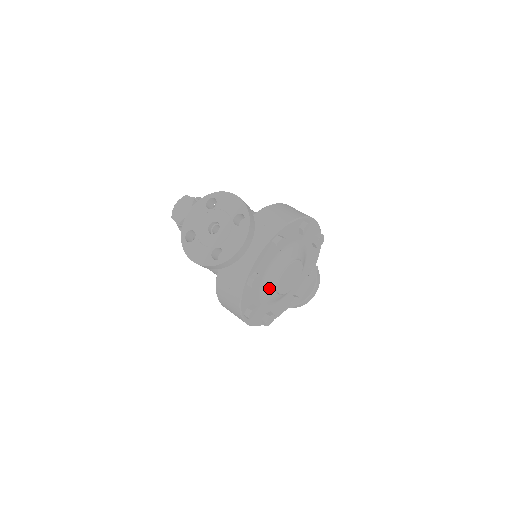
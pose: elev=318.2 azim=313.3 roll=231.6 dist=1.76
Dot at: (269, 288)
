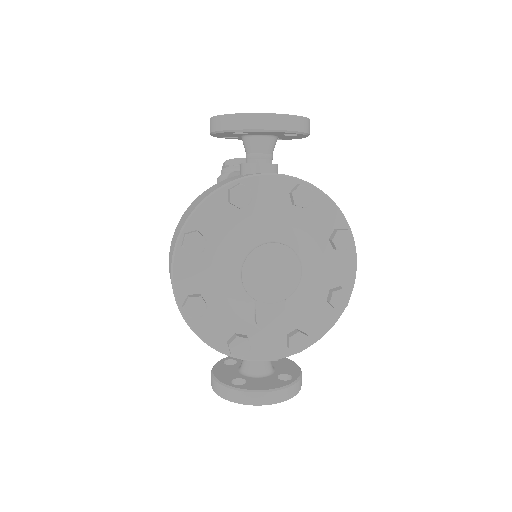
Dot at: (240, 247)
